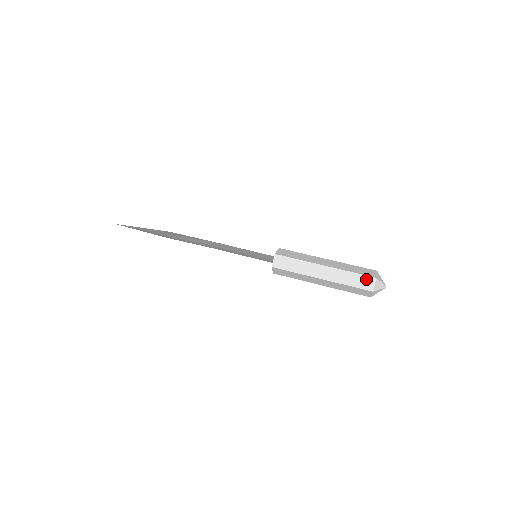
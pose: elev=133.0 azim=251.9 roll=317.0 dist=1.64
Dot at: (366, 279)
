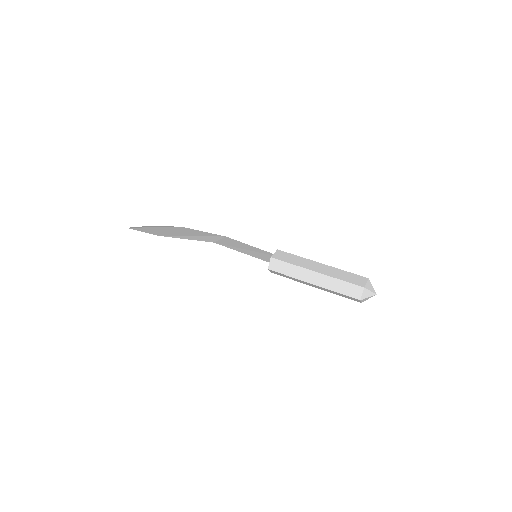
Dot at: (354, 288)
